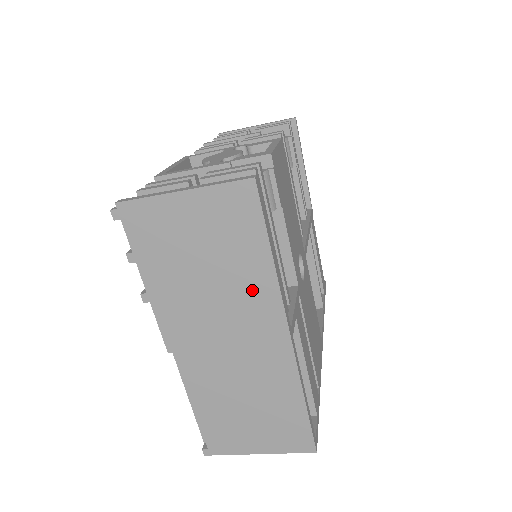
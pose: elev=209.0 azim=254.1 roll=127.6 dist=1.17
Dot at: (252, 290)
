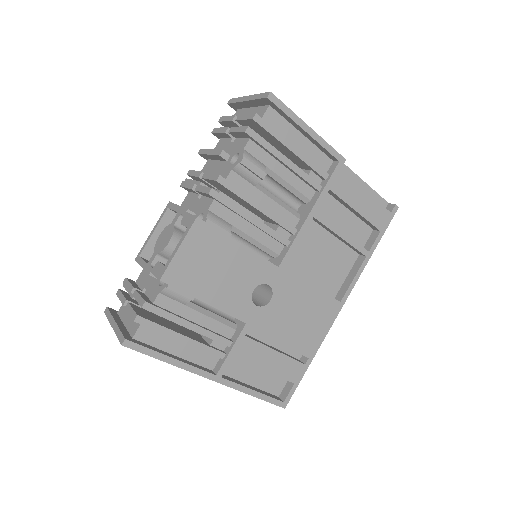
Dot at: occluded
